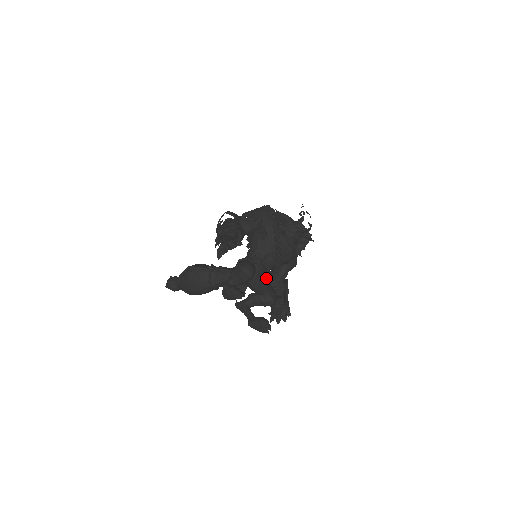
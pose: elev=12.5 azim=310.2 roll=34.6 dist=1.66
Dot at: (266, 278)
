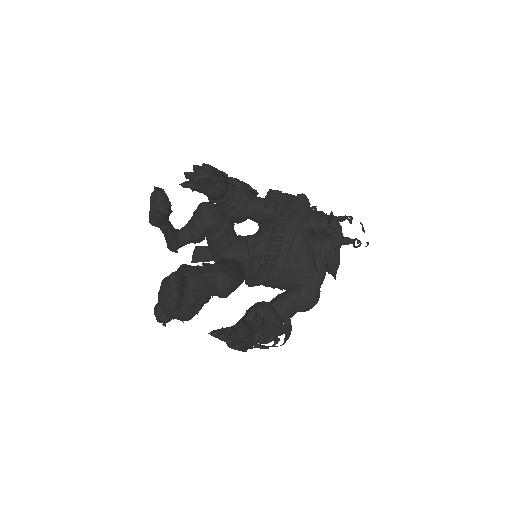
Dot at: occluded
